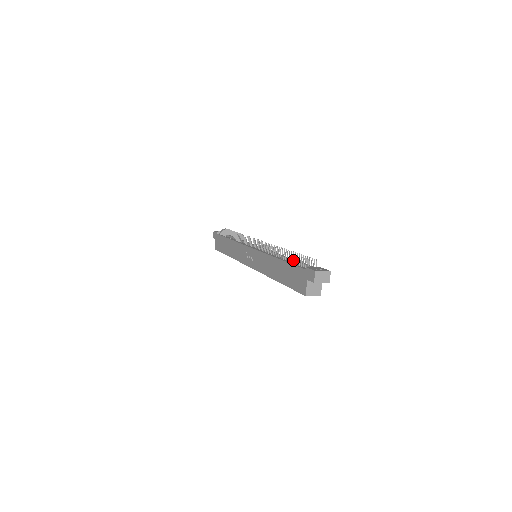
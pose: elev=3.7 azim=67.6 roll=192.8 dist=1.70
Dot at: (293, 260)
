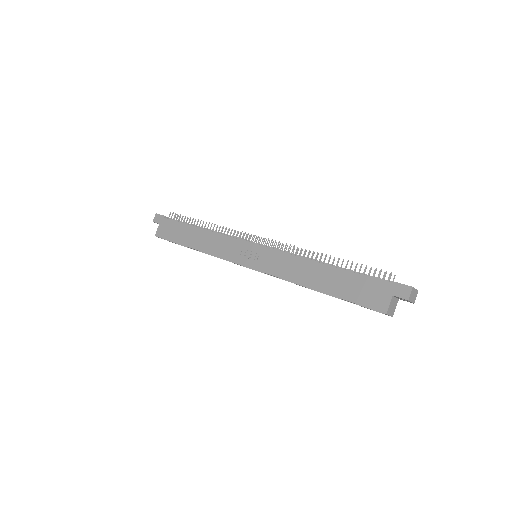
Dot at: (355, 270)
